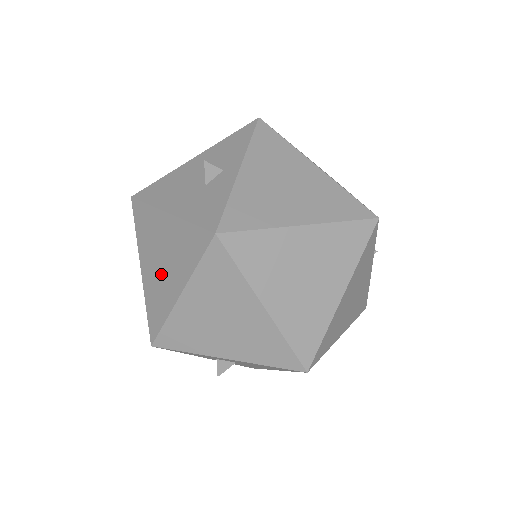
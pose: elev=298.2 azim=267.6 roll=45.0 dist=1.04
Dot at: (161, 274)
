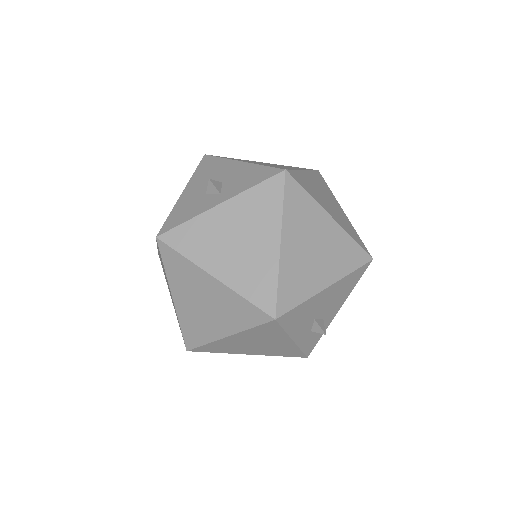
Dot at: occluded
